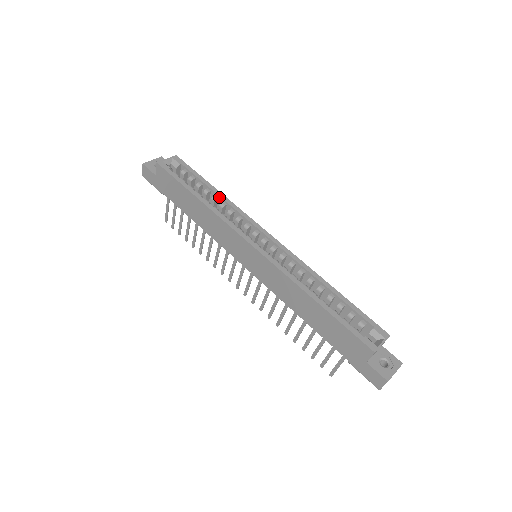
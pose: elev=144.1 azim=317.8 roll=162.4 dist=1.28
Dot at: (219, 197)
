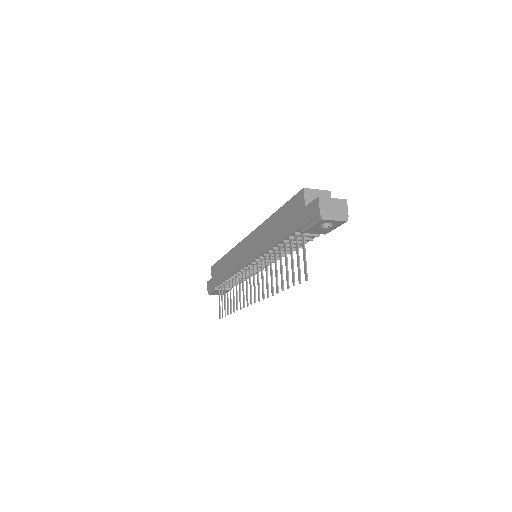
Dot at: occluded
